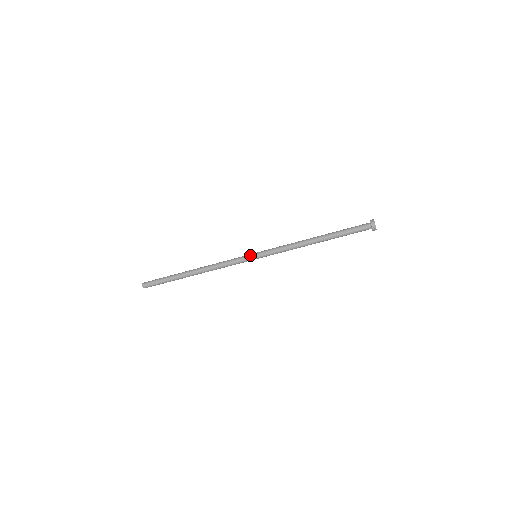
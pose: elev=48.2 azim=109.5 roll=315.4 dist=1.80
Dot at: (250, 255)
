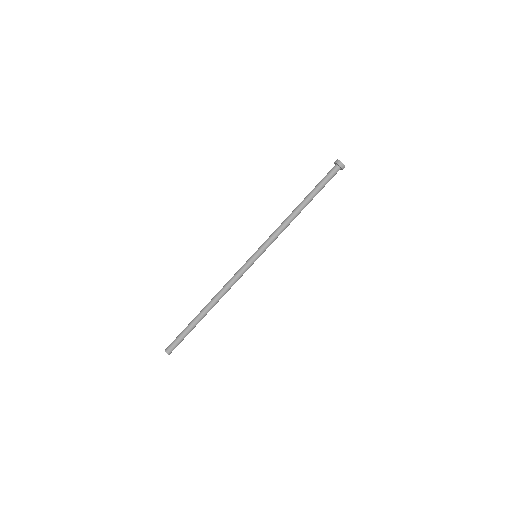
Dot at: (250, 258)
